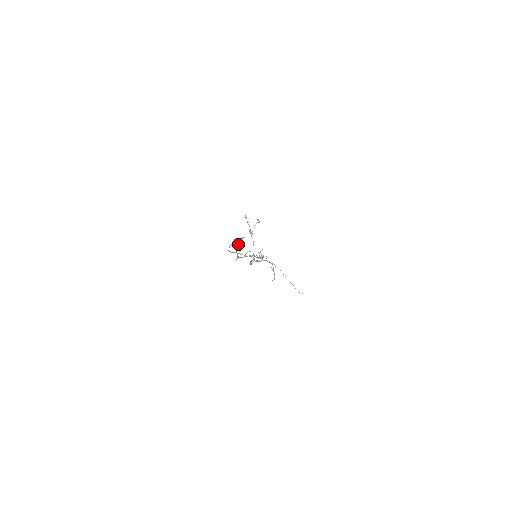
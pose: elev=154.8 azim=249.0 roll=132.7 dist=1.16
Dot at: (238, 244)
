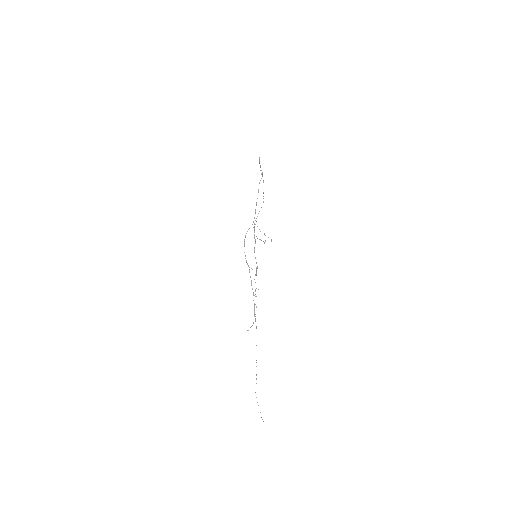
Dot at: occluded
